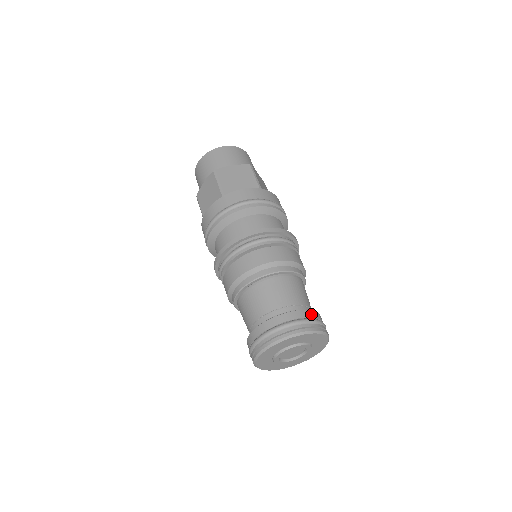
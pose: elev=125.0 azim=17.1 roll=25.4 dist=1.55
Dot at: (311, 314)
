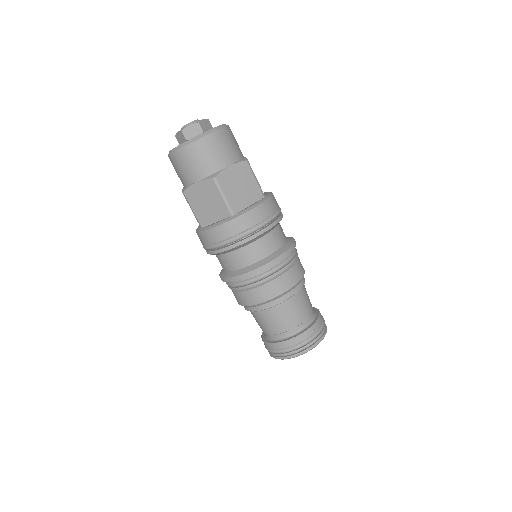
Dot at: (320, 321)
